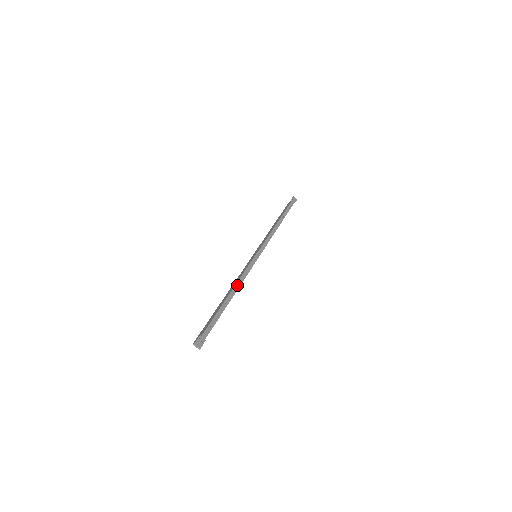
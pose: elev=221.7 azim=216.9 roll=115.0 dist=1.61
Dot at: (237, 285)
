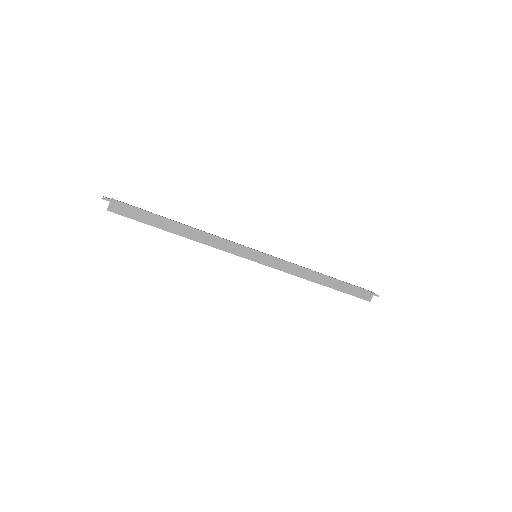
Dot at: occluded
